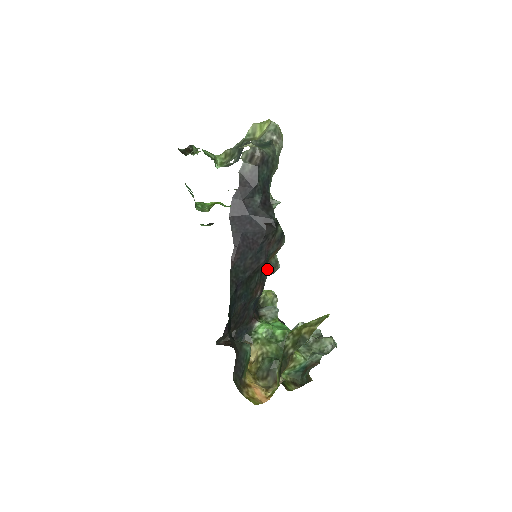
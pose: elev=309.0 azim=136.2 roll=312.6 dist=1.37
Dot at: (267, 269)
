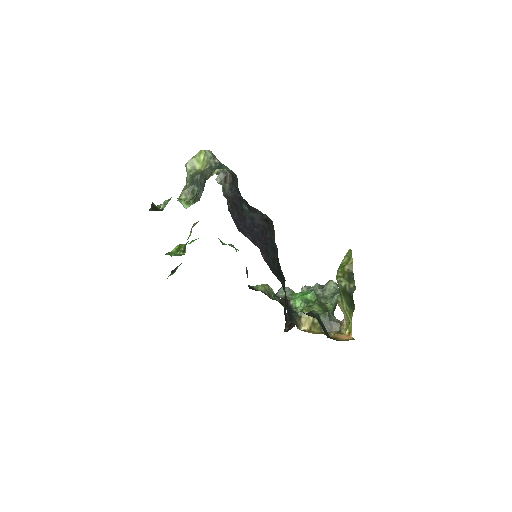
Dot at: occluded
